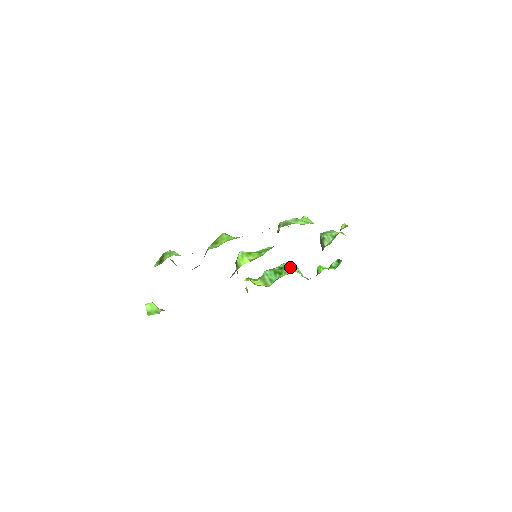
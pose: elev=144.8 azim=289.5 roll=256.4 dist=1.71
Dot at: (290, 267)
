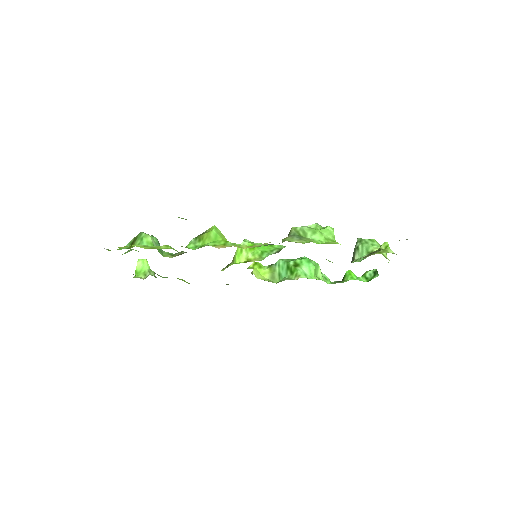
Dot at: (306, 268)
